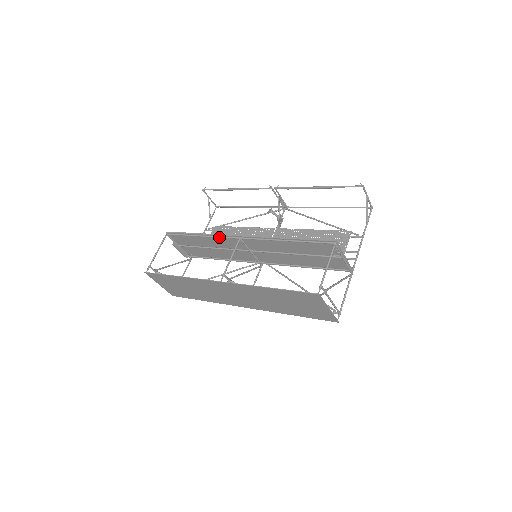
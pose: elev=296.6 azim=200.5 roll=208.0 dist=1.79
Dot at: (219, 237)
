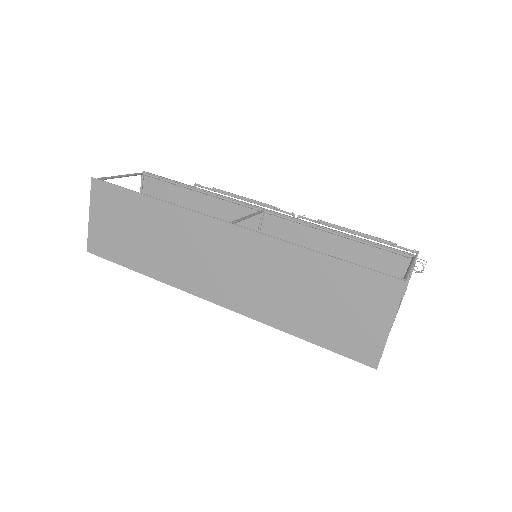
Dot at: (230, 200)
